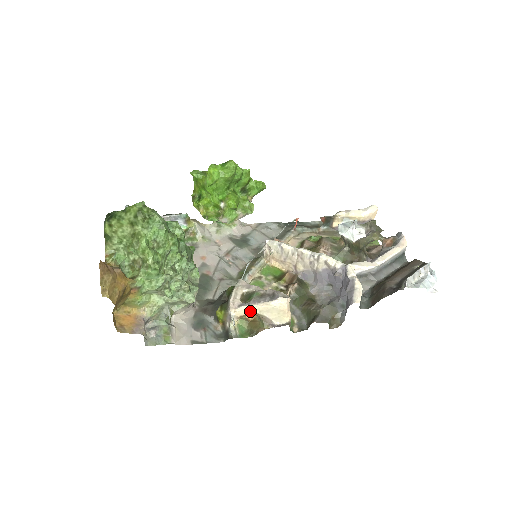
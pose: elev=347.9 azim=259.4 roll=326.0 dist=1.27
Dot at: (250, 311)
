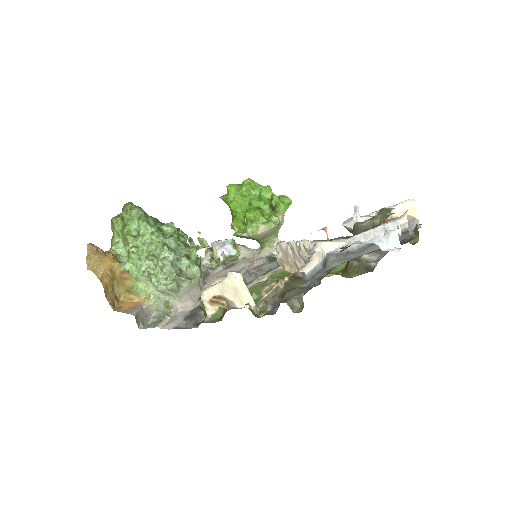
Dot at: (214, 293)
